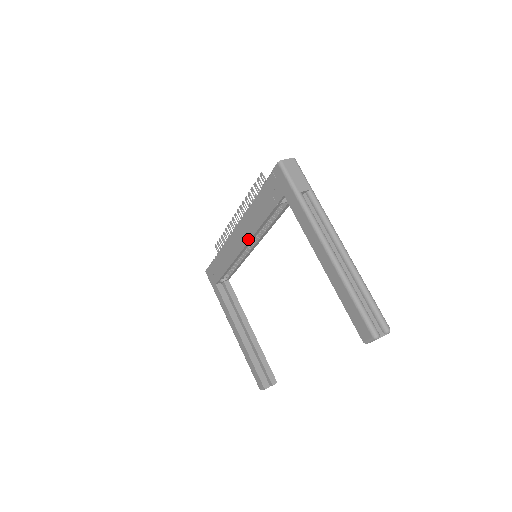
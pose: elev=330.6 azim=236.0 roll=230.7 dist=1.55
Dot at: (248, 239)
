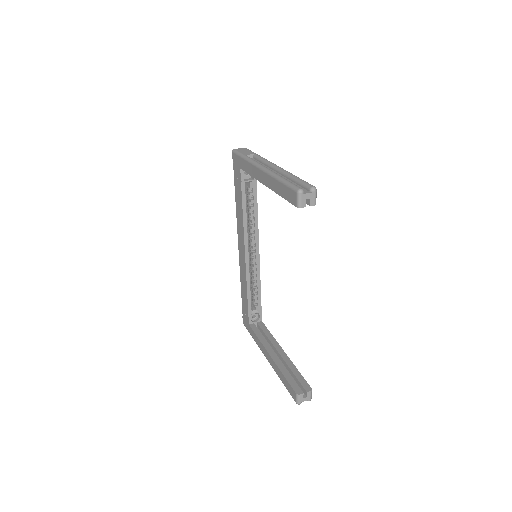
Dot at: (243, 240)
